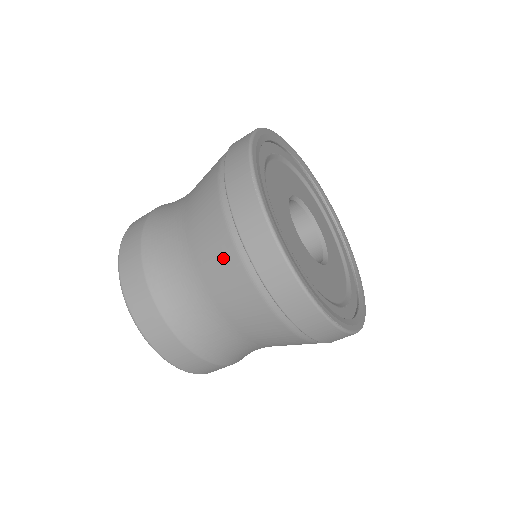
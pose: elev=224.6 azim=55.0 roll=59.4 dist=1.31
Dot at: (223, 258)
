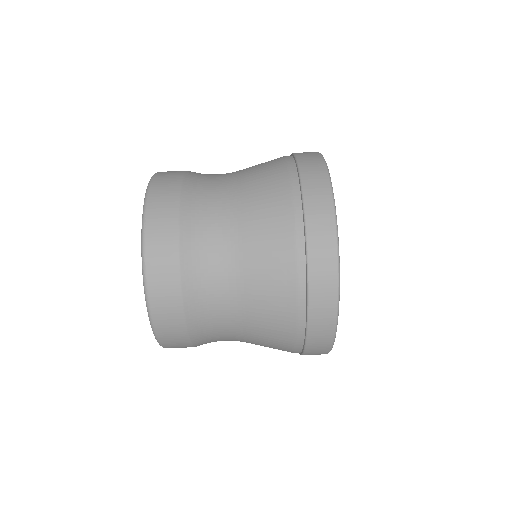
Dot at: occluded
